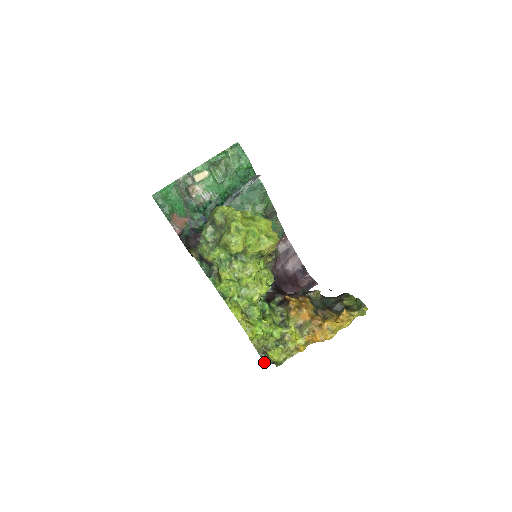
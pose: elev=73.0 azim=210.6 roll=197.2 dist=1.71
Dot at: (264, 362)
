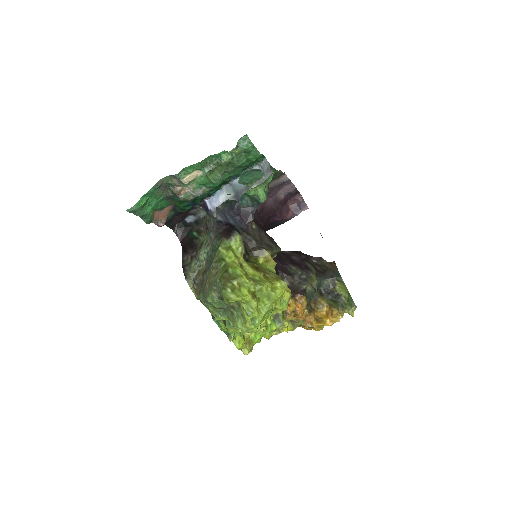
Dot at: occluded
